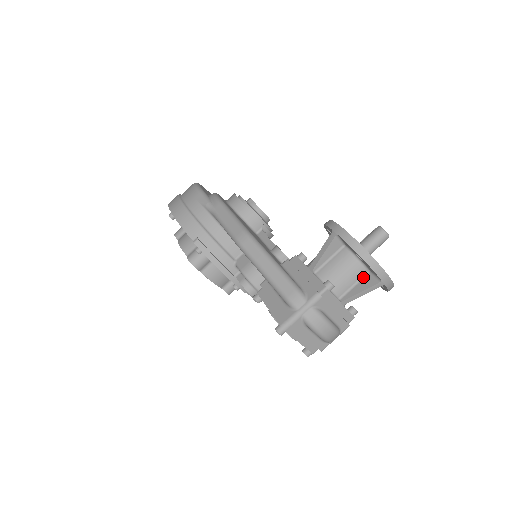
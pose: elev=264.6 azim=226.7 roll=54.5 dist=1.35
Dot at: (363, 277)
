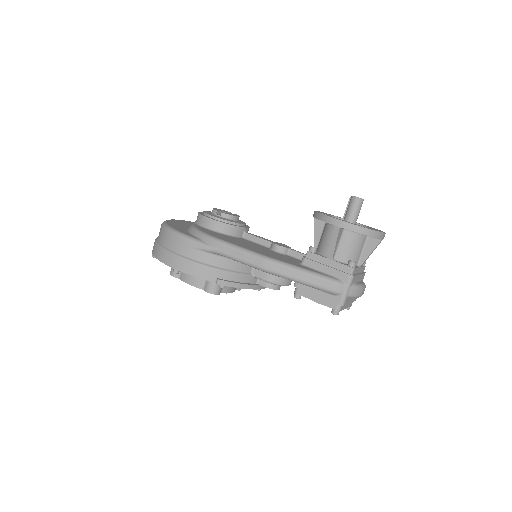
Dot at: (366, 241)
